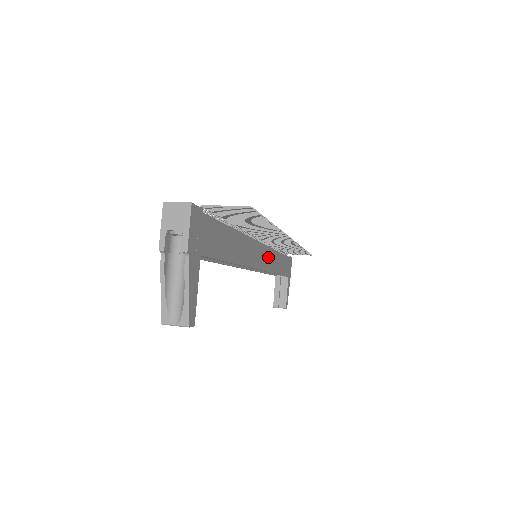
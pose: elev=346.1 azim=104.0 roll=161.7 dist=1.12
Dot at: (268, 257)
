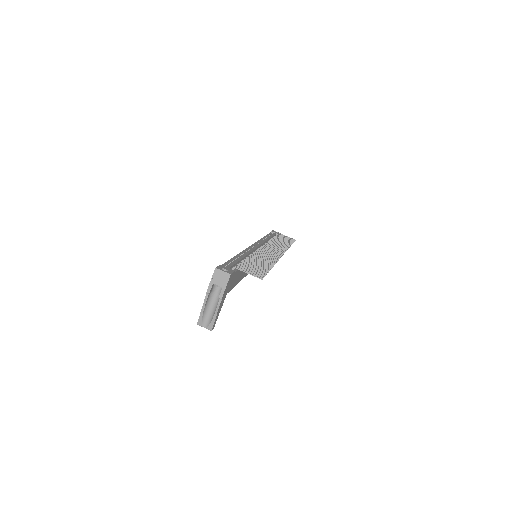
Dot at: occluded
